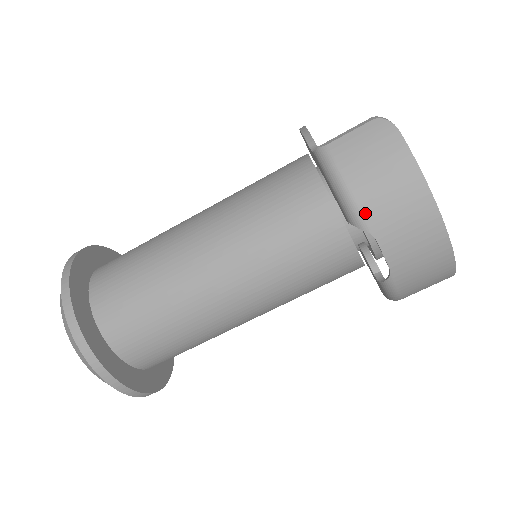
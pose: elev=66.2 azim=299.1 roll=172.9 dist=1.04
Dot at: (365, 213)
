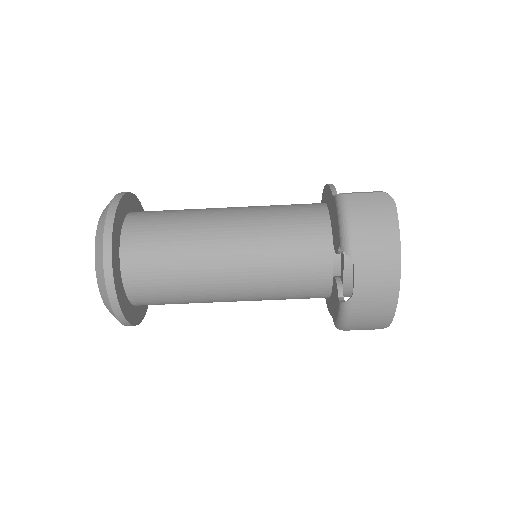
Dot at: (355, 245)
